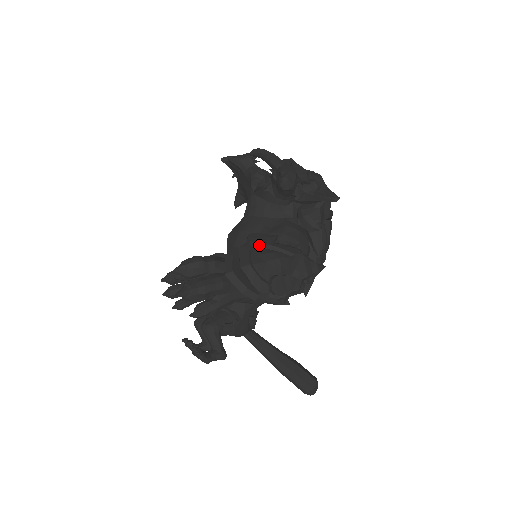
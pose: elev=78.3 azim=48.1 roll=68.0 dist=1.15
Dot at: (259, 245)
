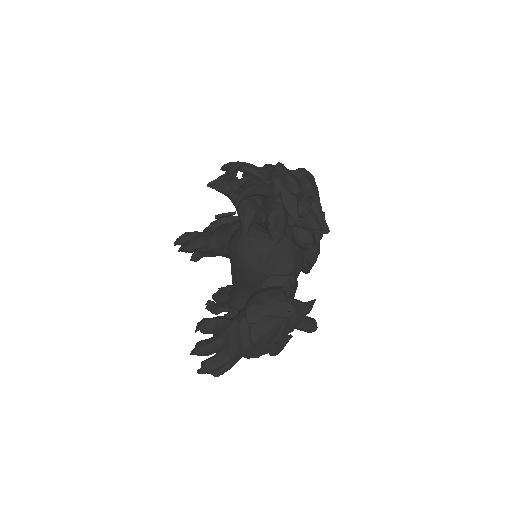
Dot at: (256, 323)
